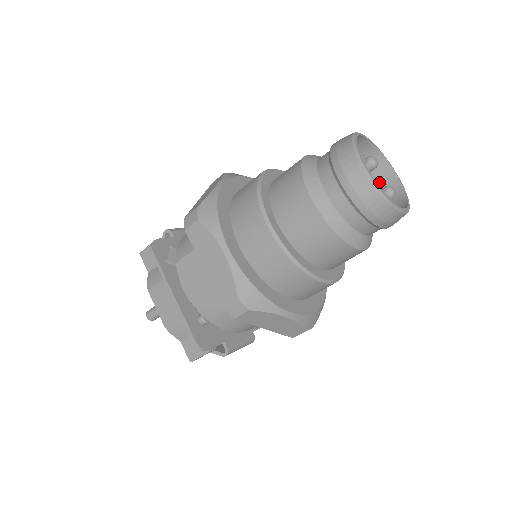
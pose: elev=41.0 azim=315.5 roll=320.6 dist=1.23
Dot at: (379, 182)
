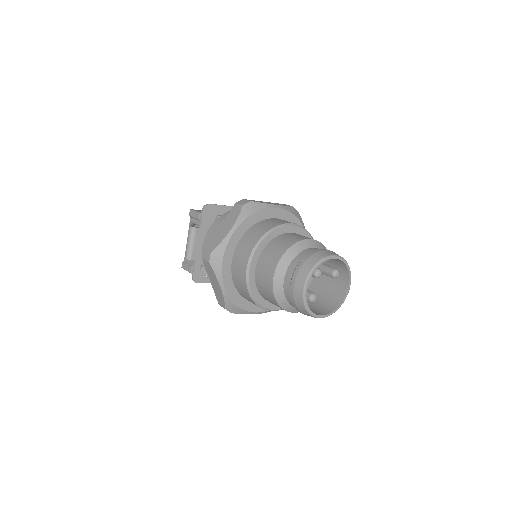
Dot at: occluded
